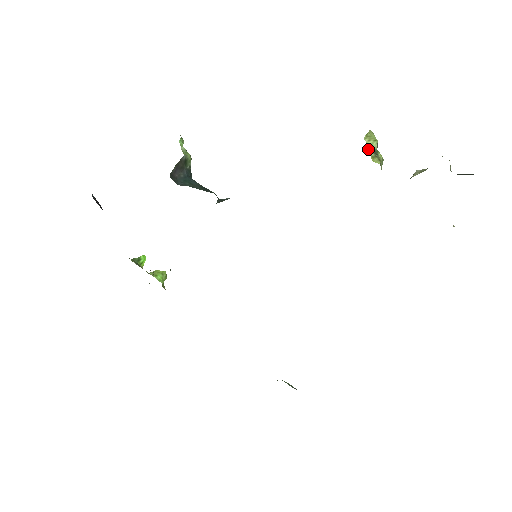
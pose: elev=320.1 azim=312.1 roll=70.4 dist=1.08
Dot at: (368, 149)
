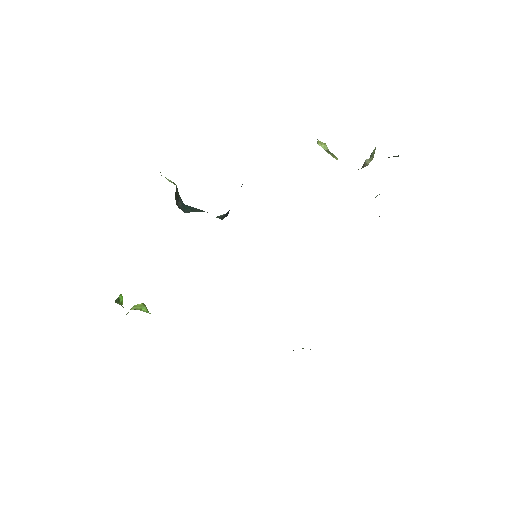
Dot at: (326, 151)
